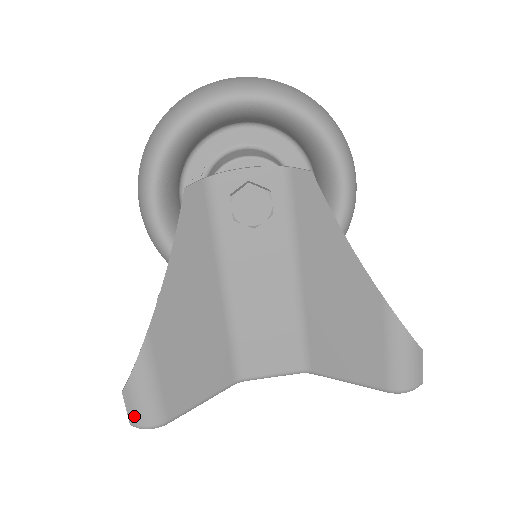
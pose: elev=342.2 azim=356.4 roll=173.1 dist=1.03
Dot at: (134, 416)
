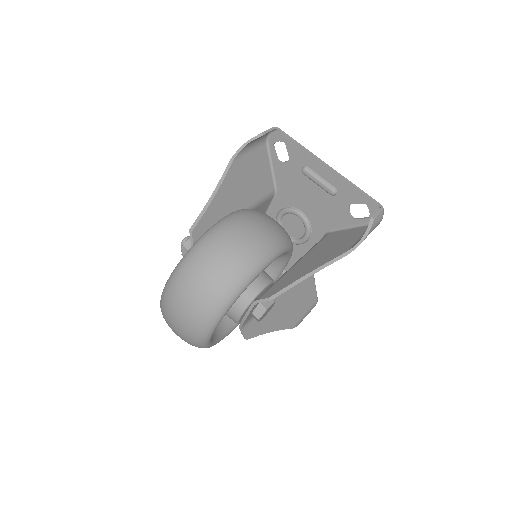
Dot at: occluded
